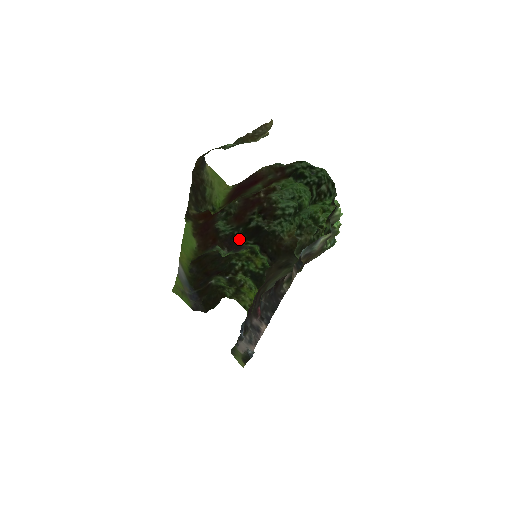
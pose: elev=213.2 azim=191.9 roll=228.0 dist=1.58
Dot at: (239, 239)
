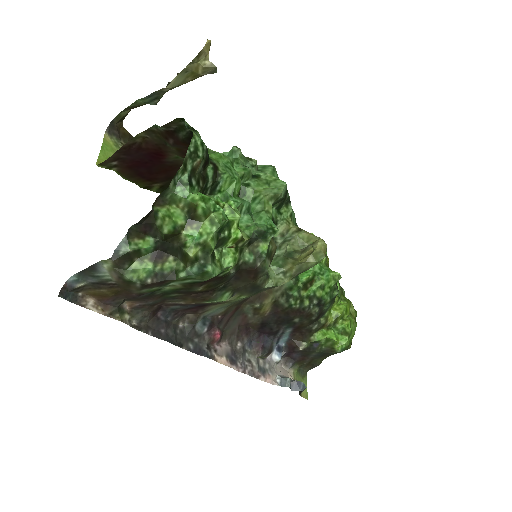
Dot at: occluded
